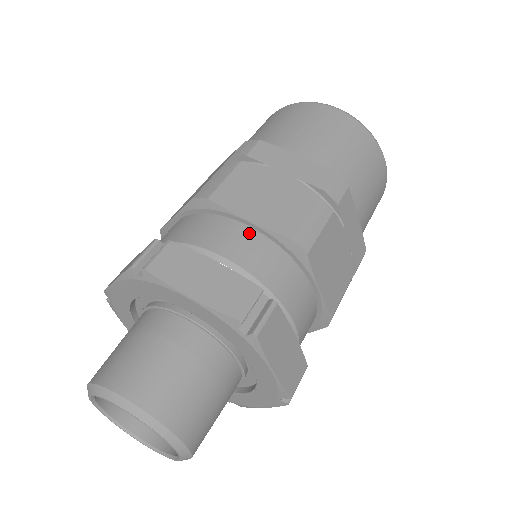
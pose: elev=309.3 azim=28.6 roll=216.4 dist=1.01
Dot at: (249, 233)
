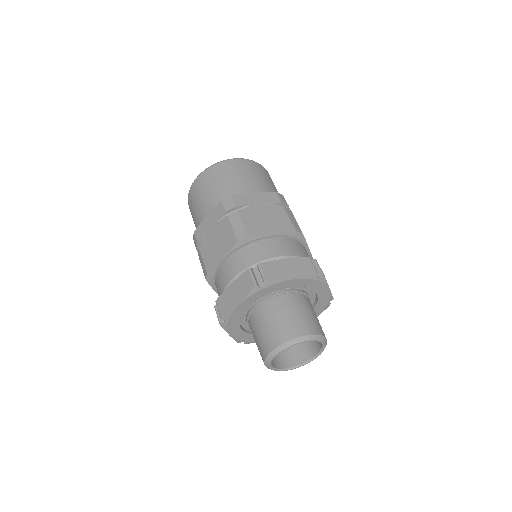
Dot at: (228, 261)
